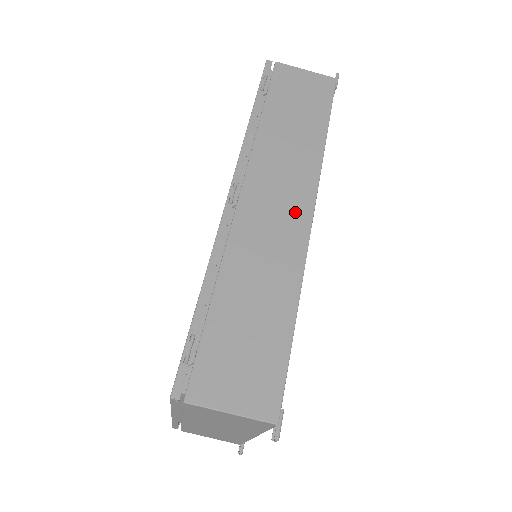
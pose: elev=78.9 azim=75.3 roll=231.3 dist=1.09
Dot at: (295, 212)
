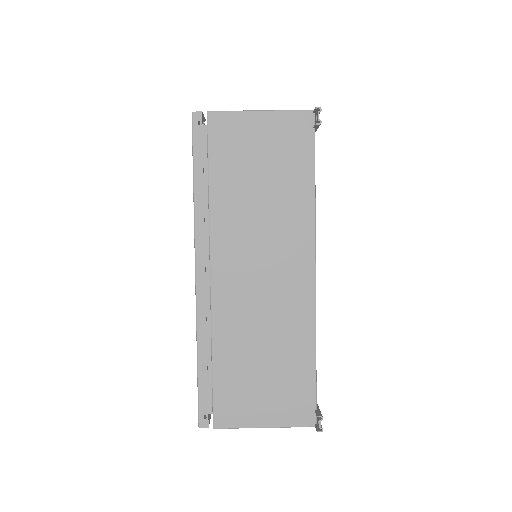
Dot at: occluded
